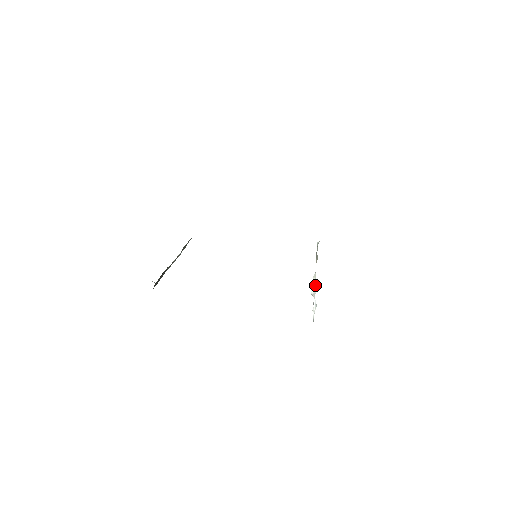
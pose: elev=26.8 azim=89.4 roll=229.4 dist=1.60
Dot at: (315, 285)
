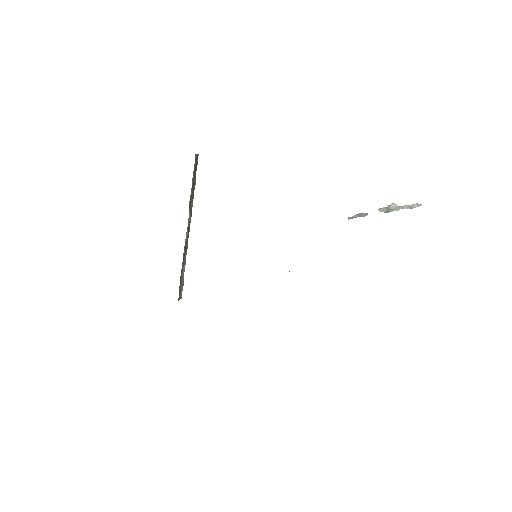
Dot at: occluded
